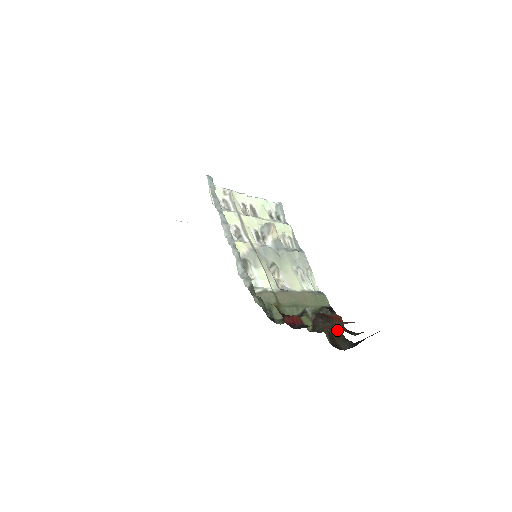
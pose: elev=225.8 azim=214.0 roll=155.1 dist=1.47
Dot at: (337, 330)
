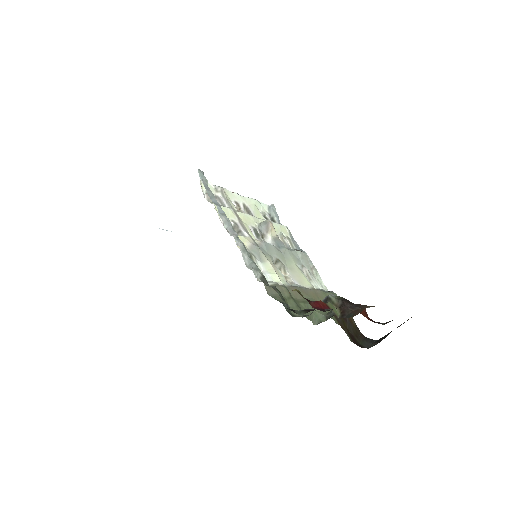
Dot at: (355, 329)
